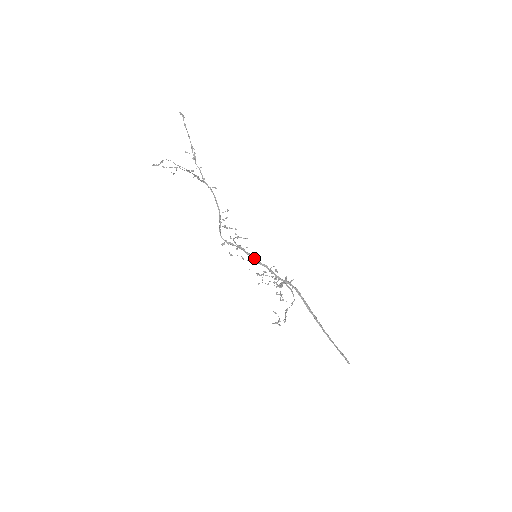
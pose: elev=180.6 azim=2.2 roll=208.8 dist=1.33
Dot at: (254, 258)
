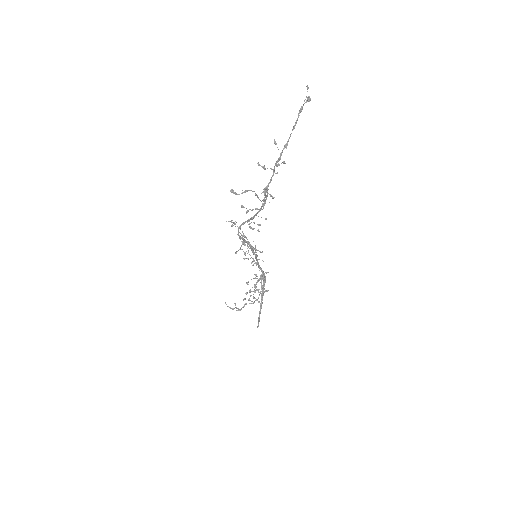
Dot at: (252, 248)
